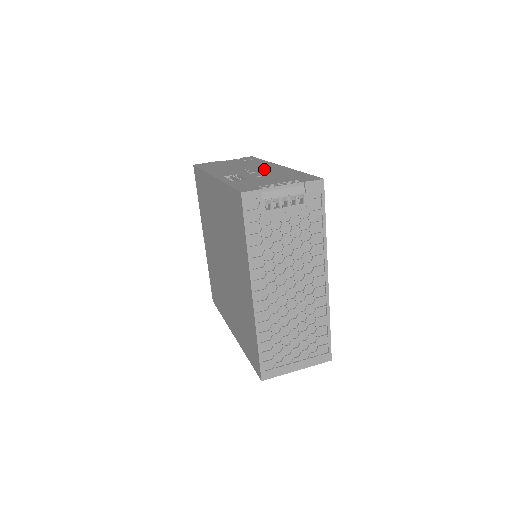
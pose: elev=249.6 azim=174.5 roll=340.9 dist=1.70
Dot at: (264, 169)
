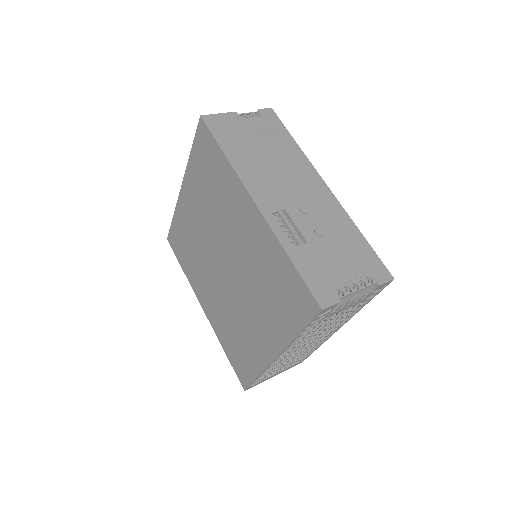
Dot at: (313, 198)
